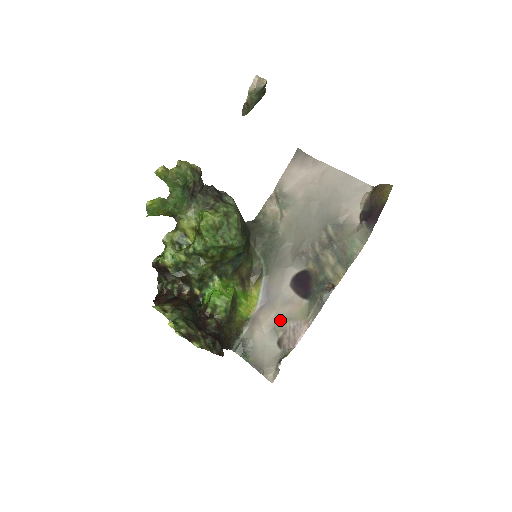
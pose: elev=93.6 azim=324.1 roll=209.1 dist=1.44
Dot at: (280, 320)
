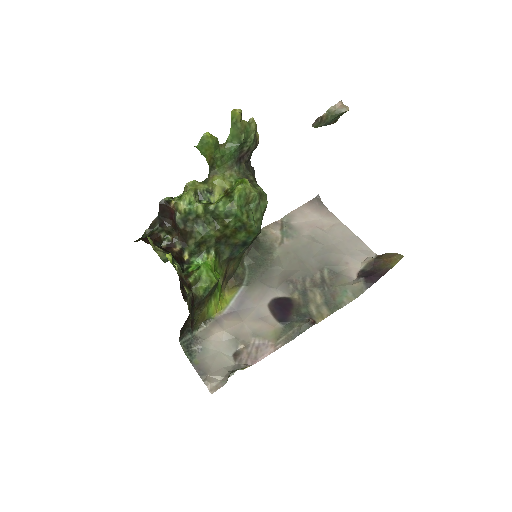
Dot at: (245, 333)
